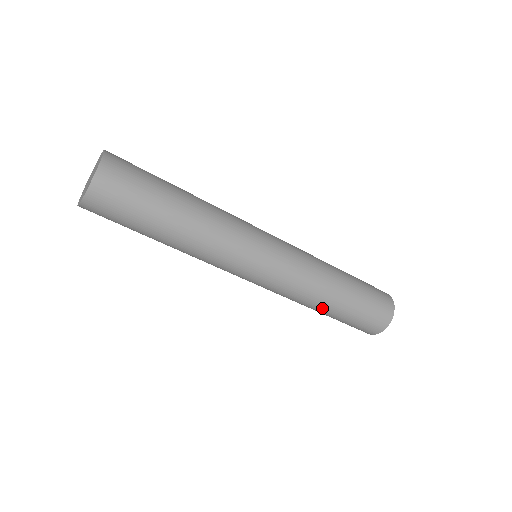
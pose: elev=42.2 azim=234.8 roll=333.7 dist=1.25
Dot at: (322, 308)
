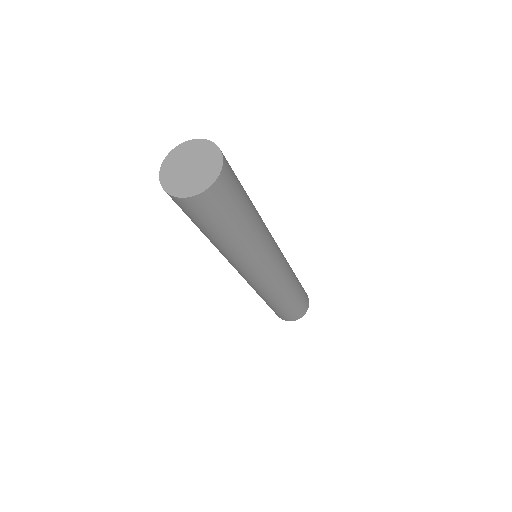
Dot at: (263, 299)
